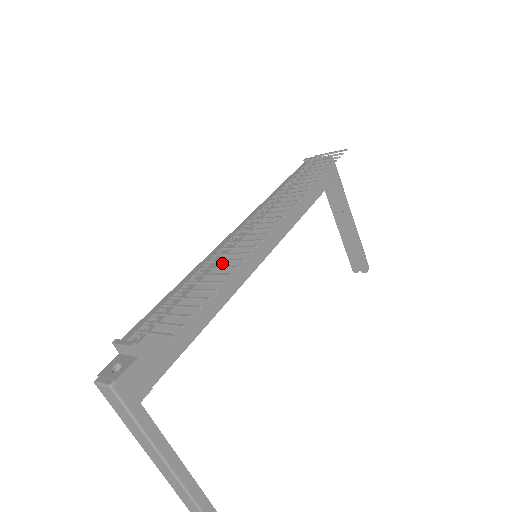
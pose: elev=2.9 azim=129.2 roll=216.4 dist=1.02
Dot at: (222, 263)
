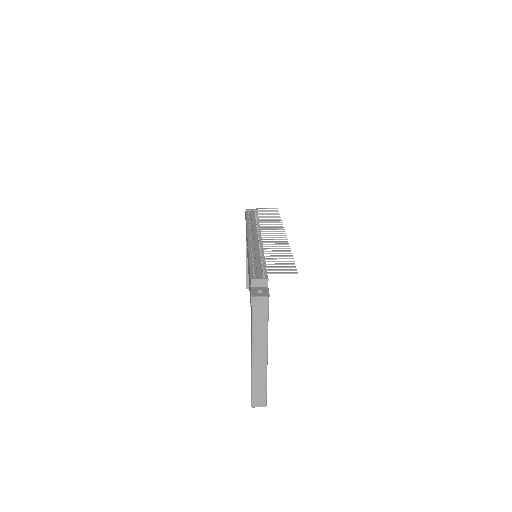
Dot at: occluded
